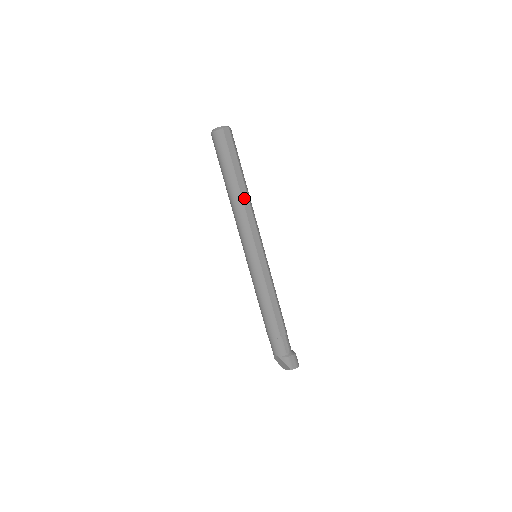
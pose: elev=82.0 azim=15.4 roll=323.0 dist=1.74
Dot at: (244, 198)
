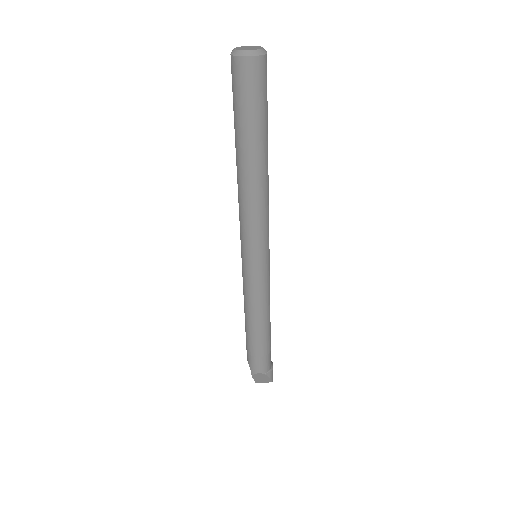
Dot at: (268, 175)
